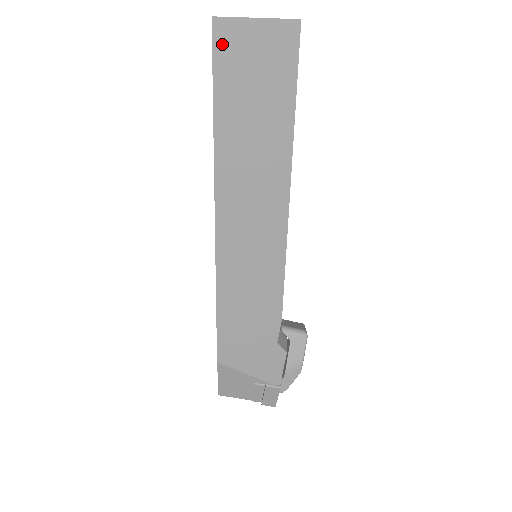
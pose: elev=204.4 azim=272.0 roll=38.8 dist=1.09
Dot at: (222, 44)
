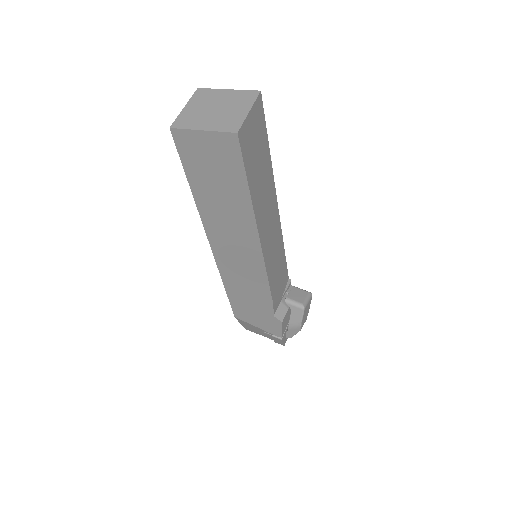
Dot at: (182, 145)
